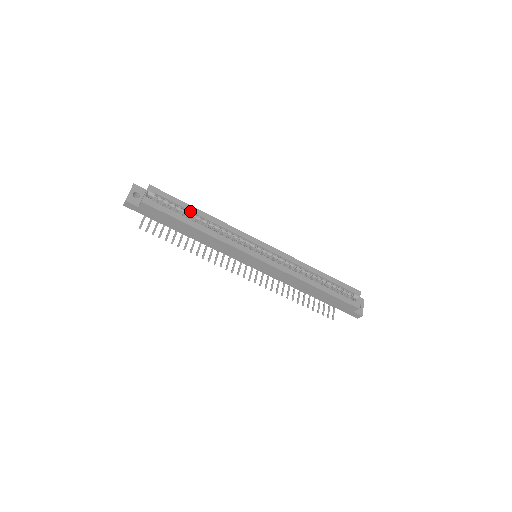
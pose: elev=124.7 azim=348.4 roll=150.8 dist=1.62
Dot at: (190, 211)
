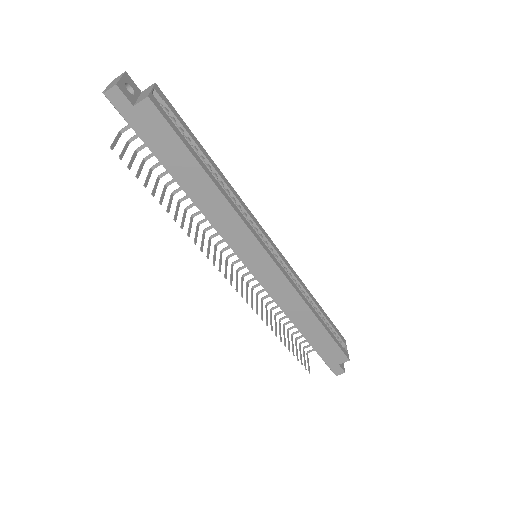
Dot at: (201, 152)
